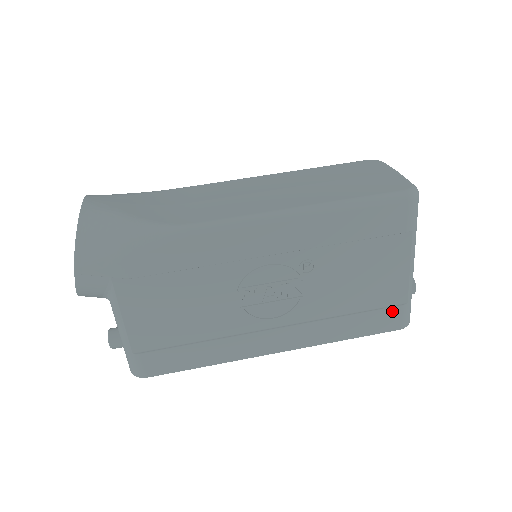
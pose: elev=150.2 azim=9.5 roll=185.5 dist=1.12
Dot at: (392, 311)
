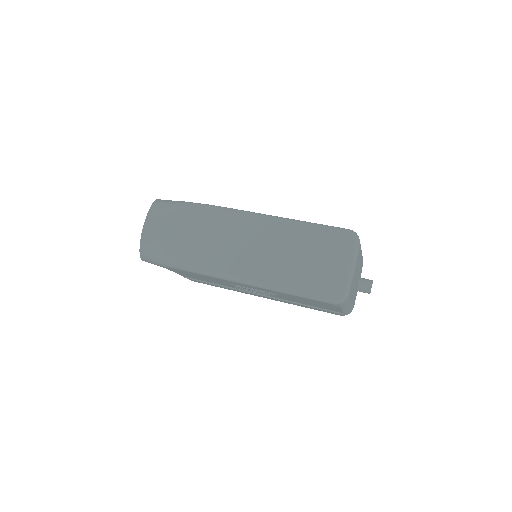
Dot at: (333, 312)
